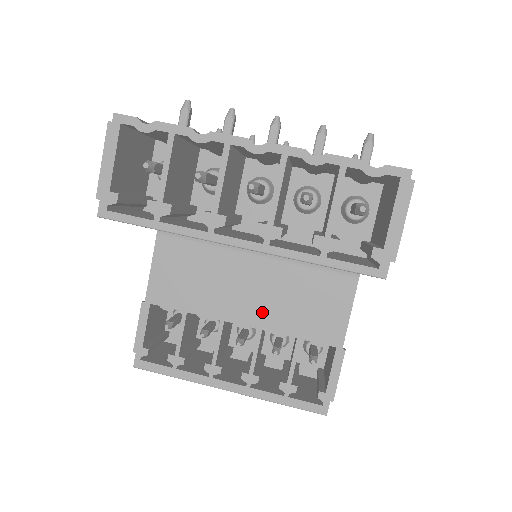
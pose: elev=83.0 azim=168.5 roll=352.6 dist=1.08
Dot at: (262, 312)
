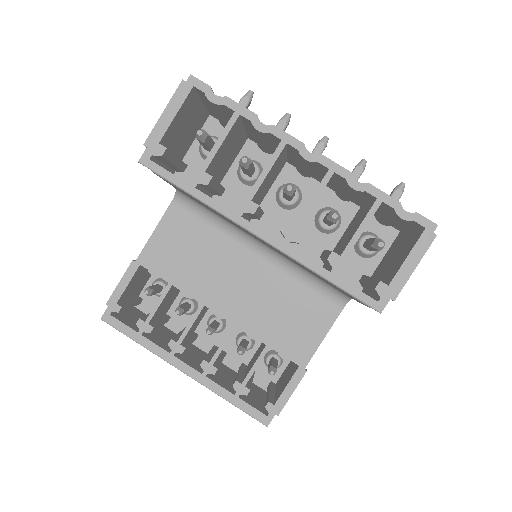
Dot at: (243, 309)
